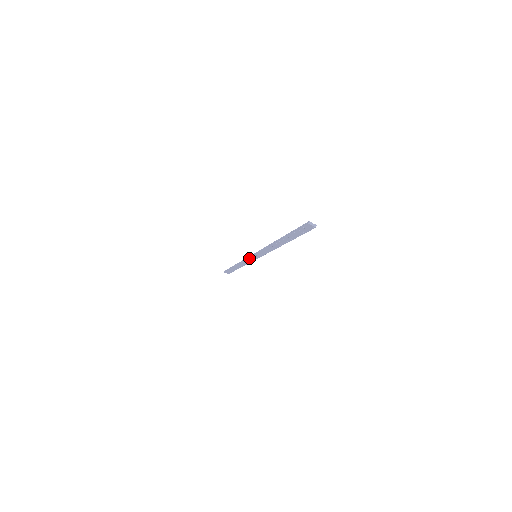
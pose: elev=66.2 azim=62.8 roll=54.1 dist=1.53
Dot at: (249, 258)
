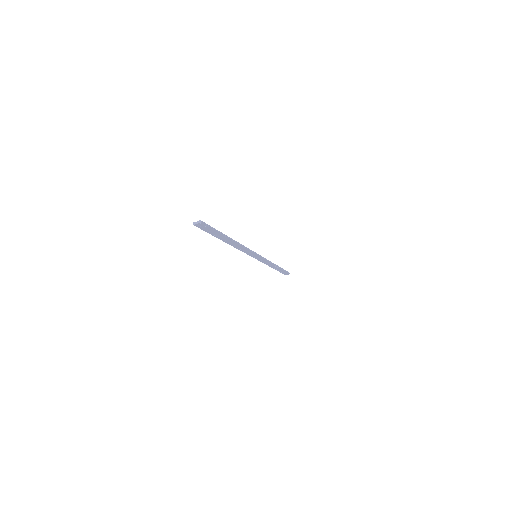
Dot at: (259, 260)
